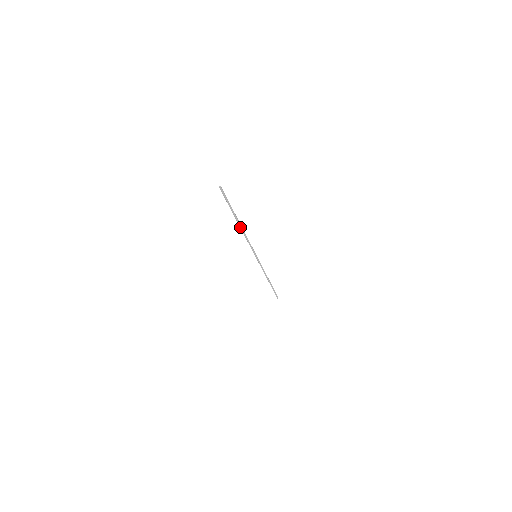
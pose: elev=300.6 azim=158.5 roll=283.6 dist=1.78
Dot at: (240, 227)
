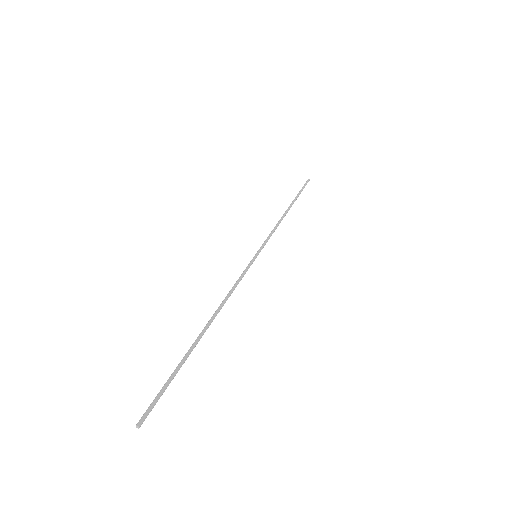
Dot at: (211, 321)
